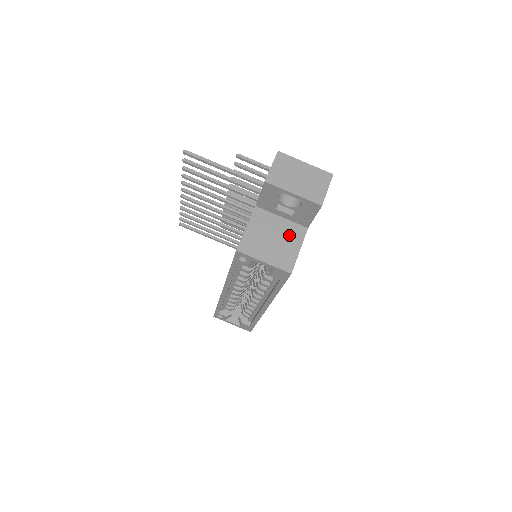
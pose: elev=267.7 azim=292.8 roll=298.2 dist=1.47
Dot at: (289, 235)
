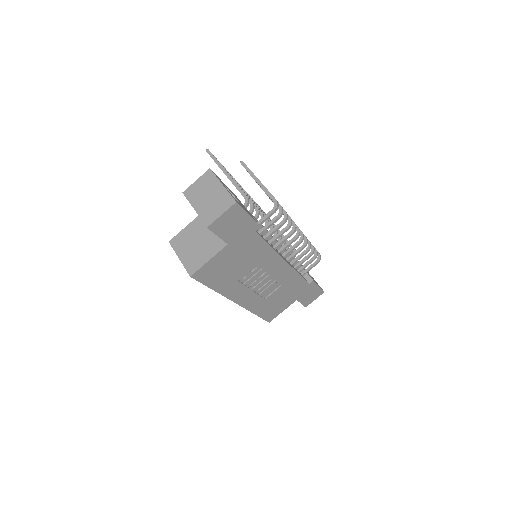
Dot at: (210, 244)
